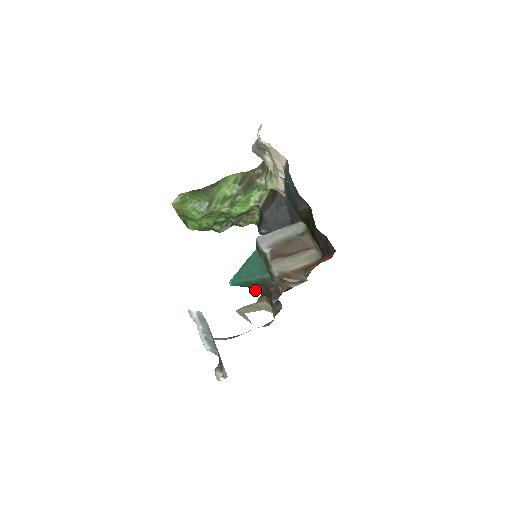
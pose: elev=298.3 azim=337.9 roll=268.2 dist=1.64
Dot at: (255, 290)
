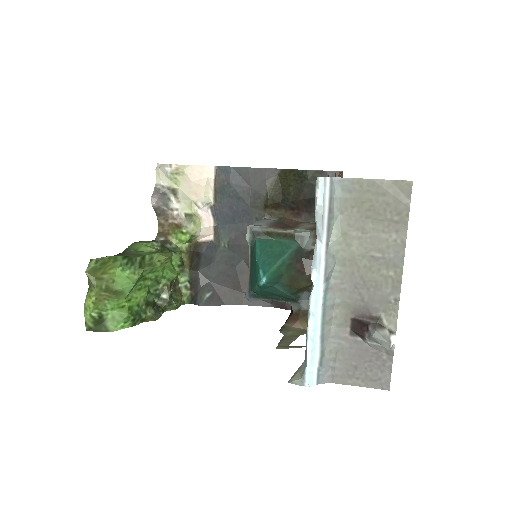
Dot at: (291, 280)
